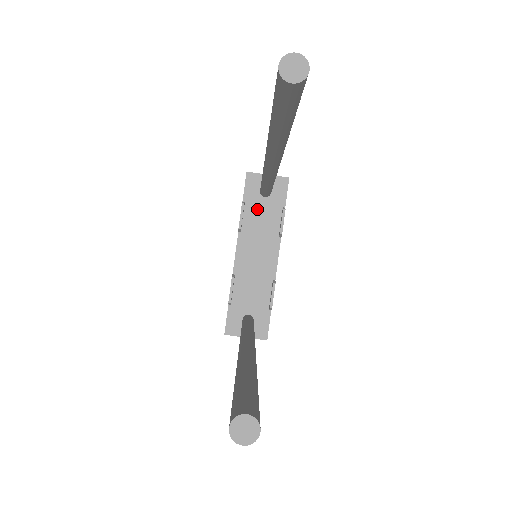
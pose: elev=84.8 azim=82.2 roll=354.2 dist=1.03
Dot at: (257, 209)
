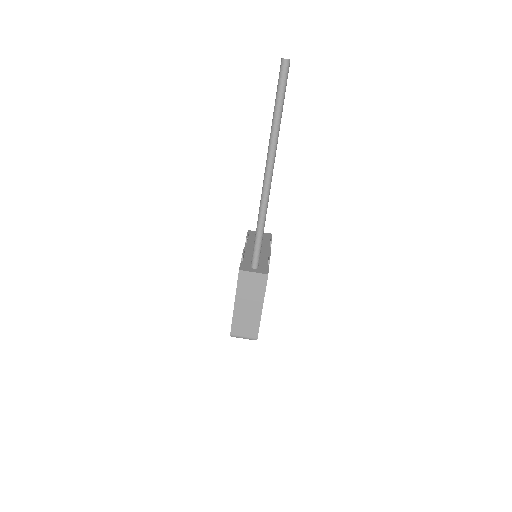
Dot at: occluded
